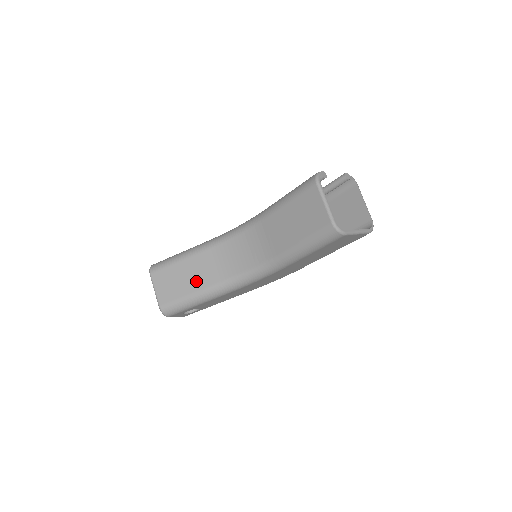
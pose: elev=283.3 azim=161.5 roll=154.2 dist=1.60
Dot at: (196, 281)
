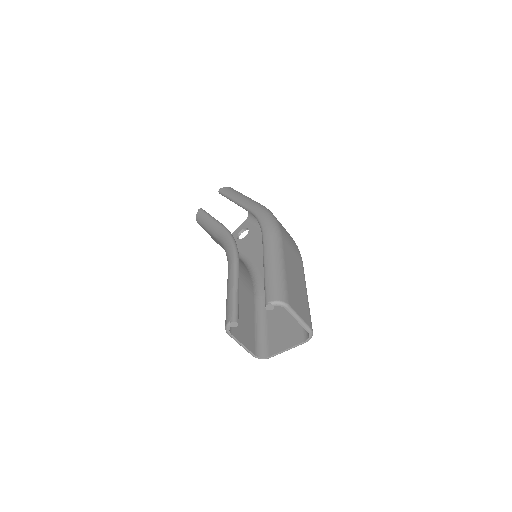
Dot at: occluded
